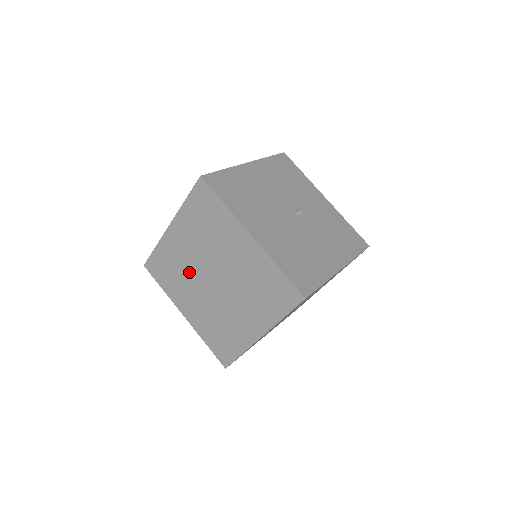
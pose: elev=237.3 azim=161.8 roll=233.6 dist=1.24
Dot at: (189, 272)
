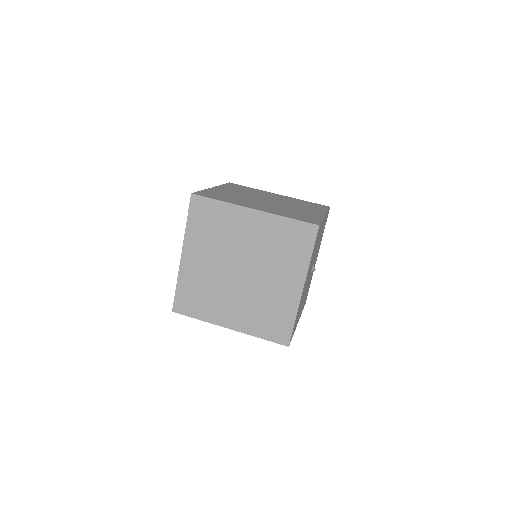
Dot at: (227, 245)
